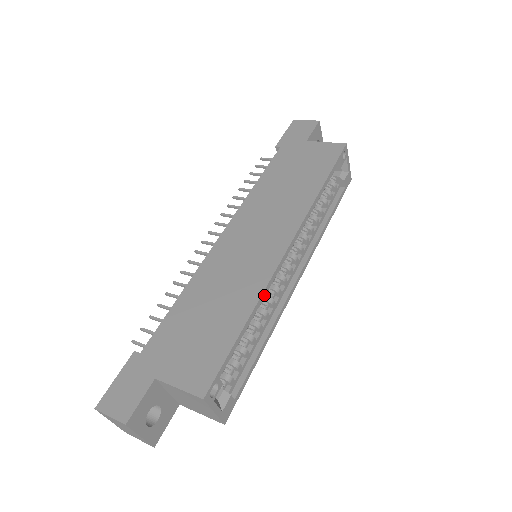
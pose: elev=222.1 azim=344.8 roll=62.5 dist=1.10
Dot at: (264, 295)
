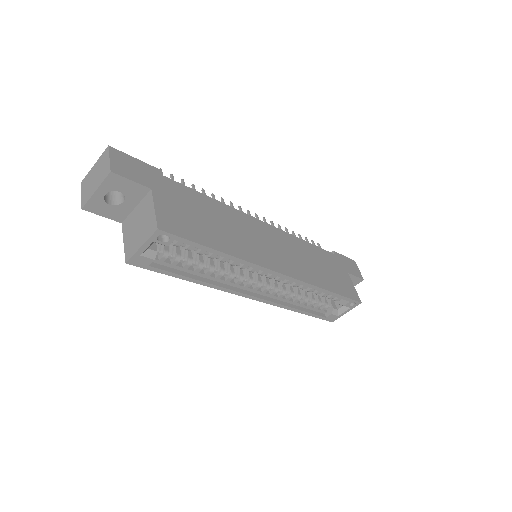
Dot at: (243, 263)
